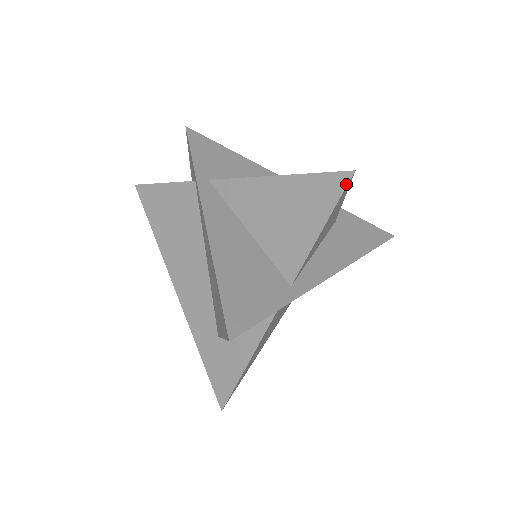
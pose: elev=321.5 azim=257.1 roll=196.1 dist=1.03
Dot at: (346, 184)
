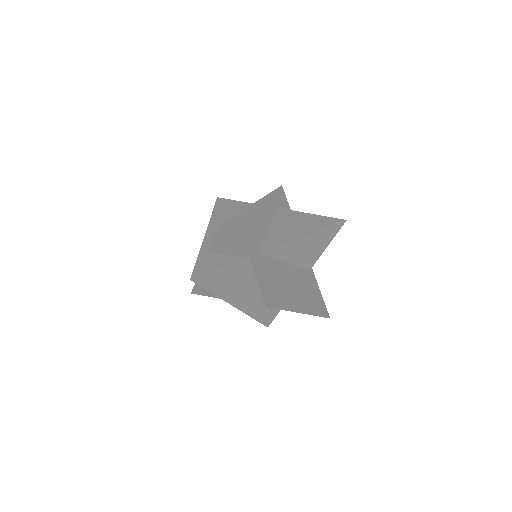
Dot at: occluded
